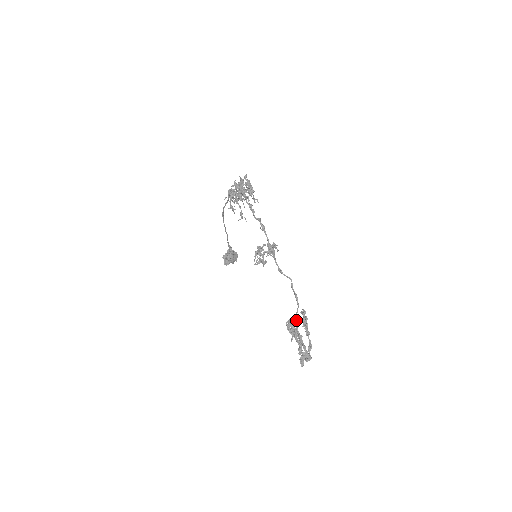
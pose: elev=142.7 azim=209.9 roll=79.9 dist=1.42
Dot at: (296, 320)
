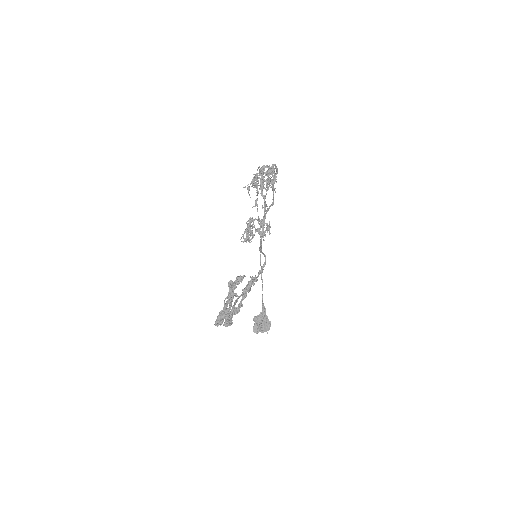
Dot at: (239, 276)
